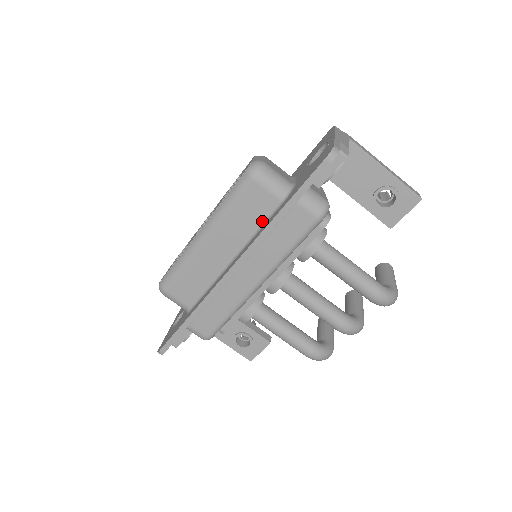
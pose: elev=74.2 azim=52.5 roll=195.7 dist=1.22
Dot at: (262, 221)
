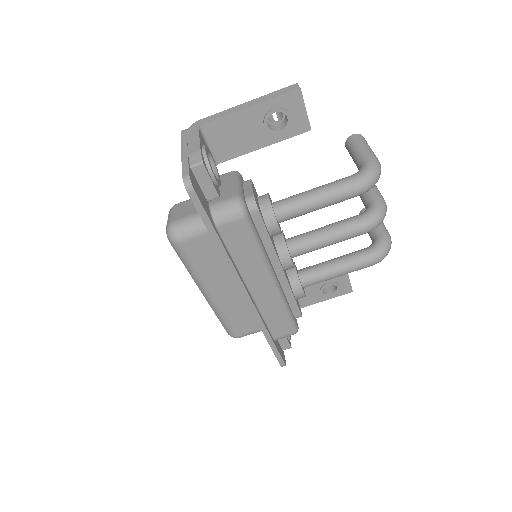
Dot at: occluded
